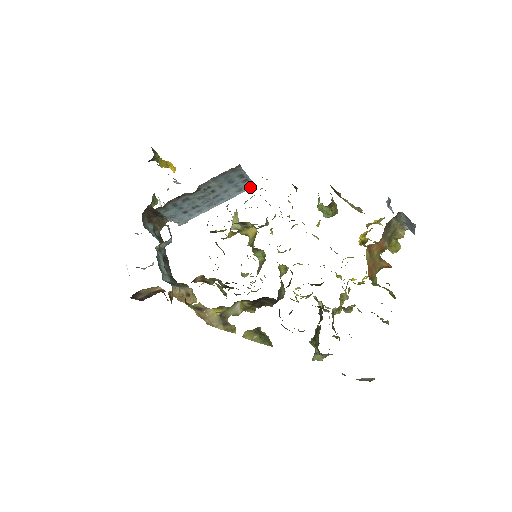
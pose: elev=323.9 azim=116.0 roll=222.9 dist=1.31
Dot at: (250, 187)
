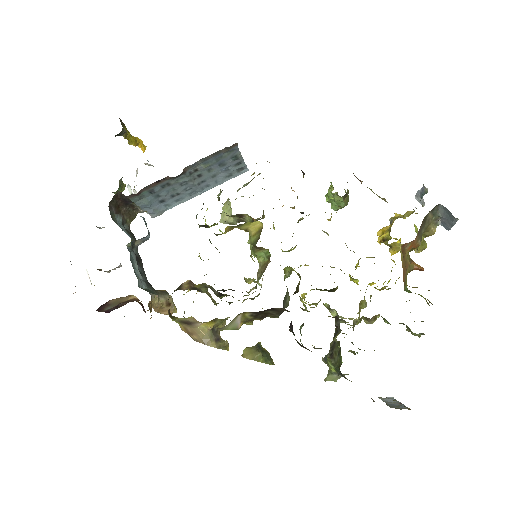
Dot at: (242, 172)
